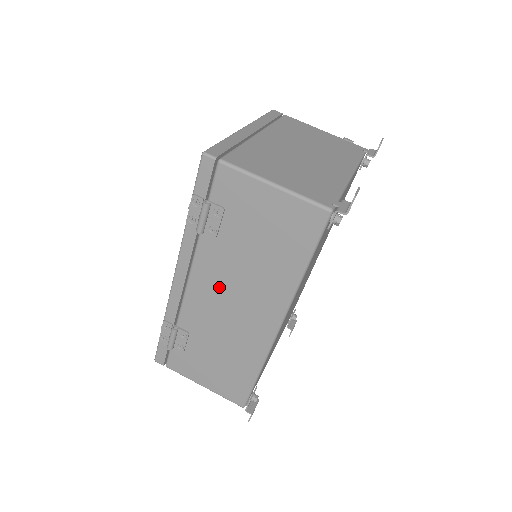
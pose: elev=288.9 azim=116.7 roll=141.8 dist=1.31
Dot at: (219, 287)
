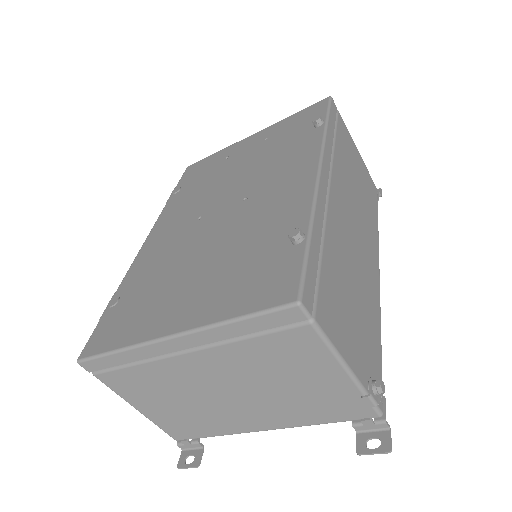
Dot at: occluded
